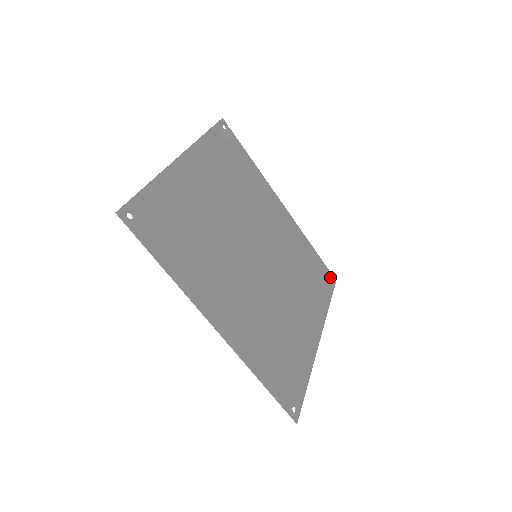
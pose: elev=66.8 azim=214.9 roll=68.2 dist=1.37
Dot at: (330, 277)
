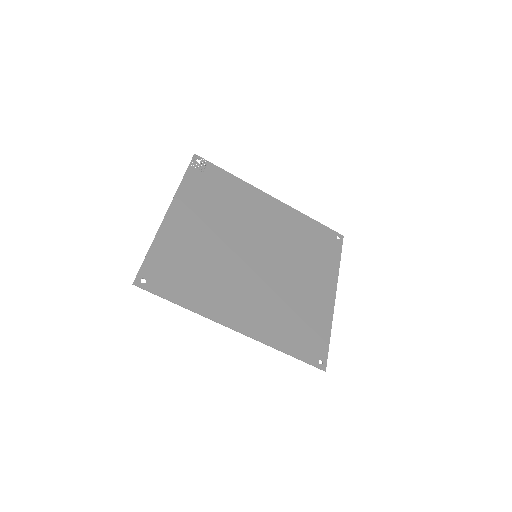
Dot at: (336, 236)
